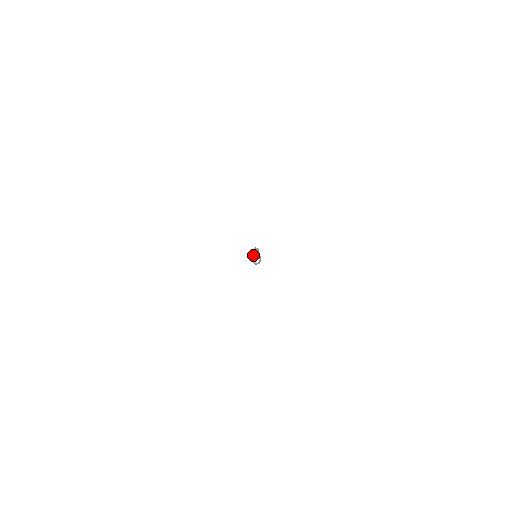
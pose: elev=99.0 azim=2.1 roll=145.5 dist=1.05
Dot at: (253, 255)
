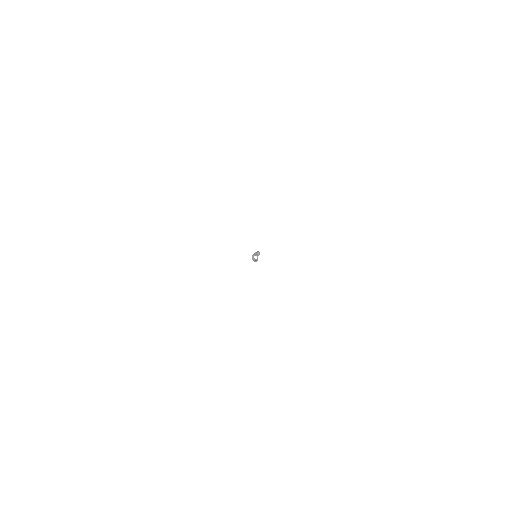
Dot at: (256, 253)
